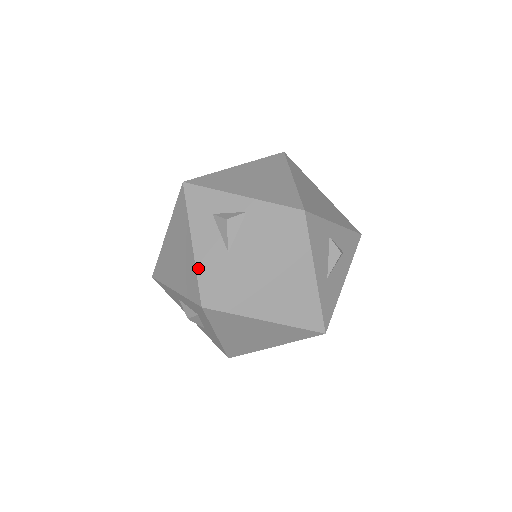
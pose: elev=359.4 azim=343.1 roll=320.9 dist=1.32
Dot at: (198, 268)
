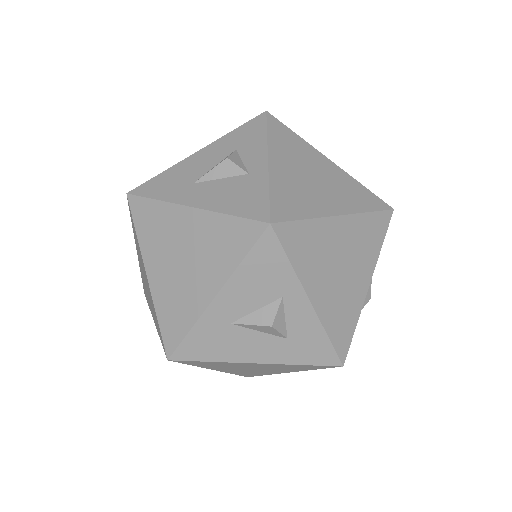
Dot at: (169, 169)
